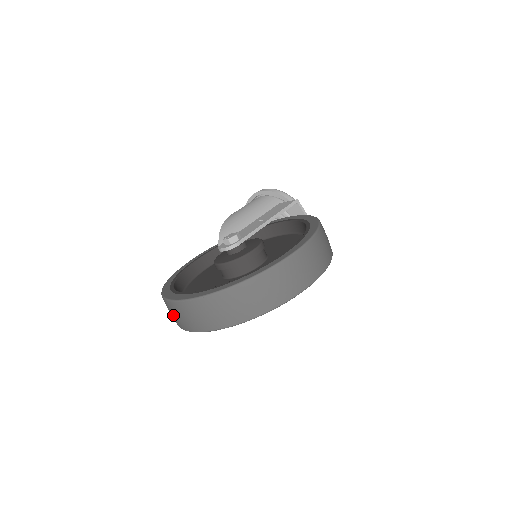
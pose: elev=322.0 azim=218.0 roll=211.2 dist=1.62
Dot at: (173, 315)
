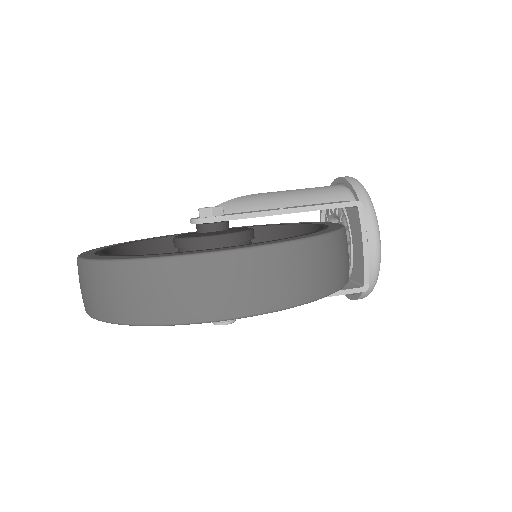
Dot at: occluded
